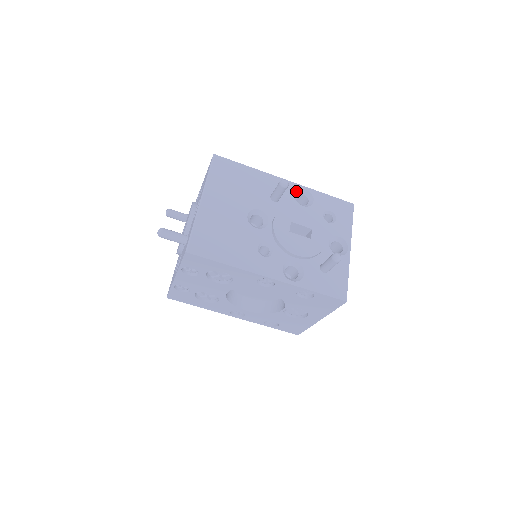
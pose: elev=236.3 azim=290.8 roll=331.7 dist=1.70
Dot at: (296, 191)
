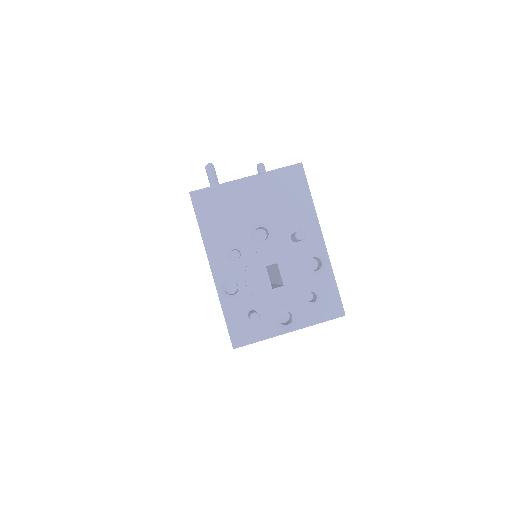
Dot at: (318, 253)
